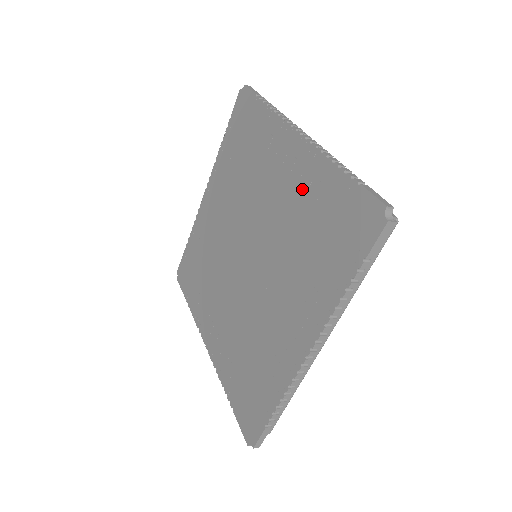
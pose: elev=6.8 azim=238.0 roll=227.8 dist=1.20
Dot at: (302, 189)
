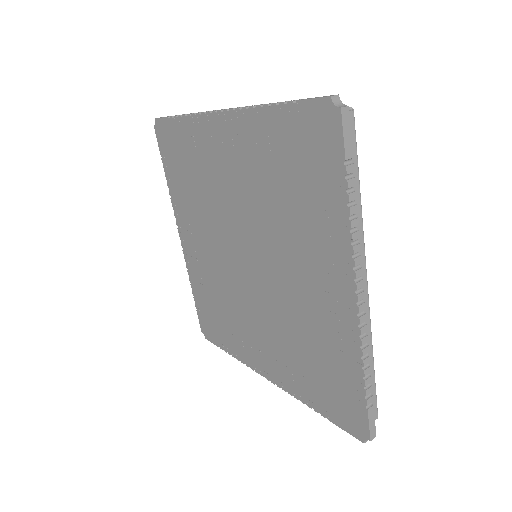
Dot at: (252, 155)
